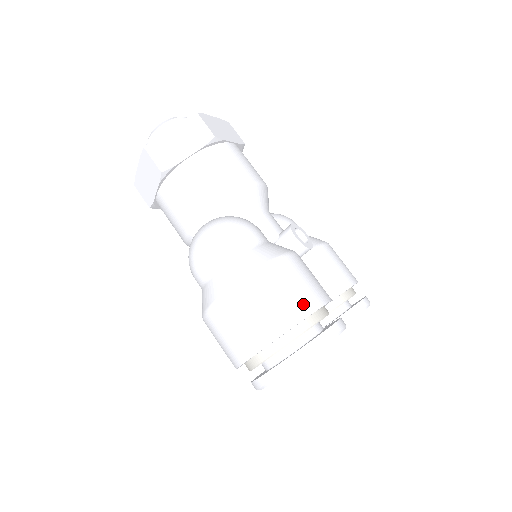
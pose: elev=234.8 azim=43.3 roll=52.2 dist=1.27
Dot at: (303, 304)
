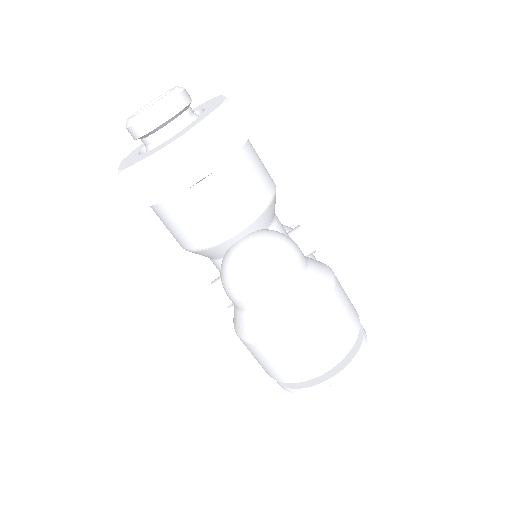
Dot at: (355, 320)
